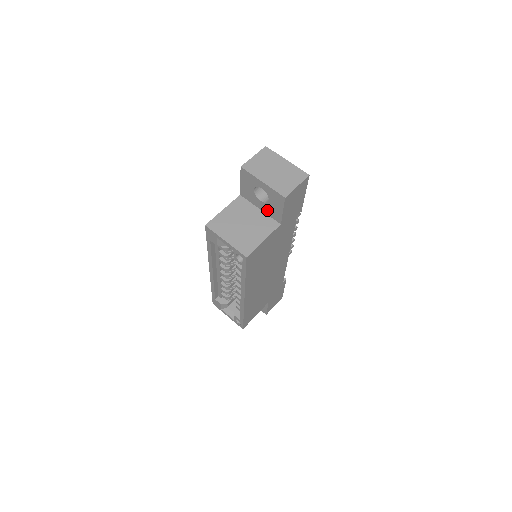
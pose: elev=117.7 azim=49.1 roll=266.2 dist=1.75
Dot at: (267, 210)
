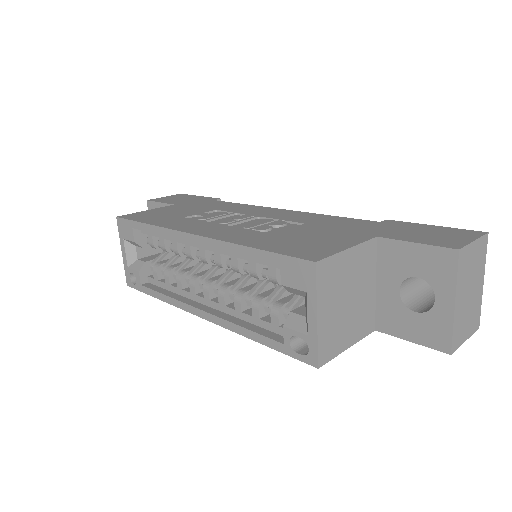
Dot at: (387, 303)
